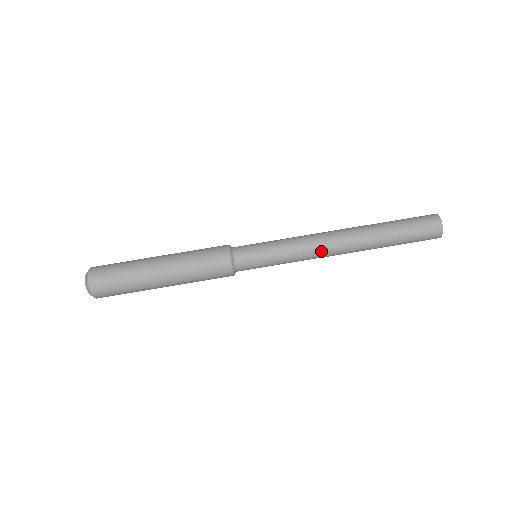
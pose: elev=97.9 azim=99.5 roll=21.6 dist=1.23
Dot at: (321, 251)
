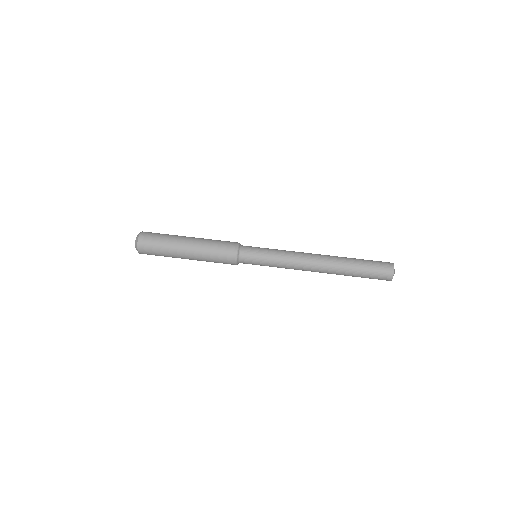
Dot at: (302, 266)
